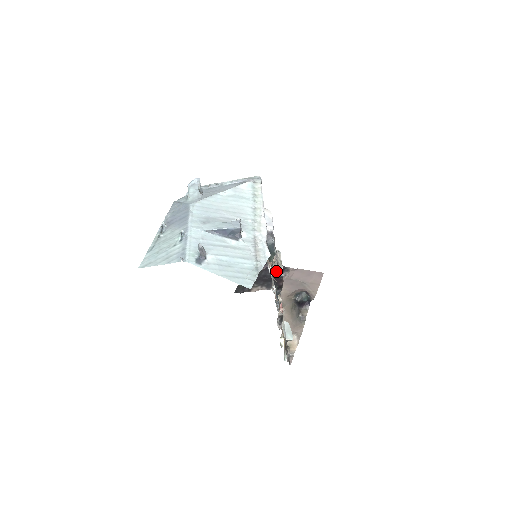
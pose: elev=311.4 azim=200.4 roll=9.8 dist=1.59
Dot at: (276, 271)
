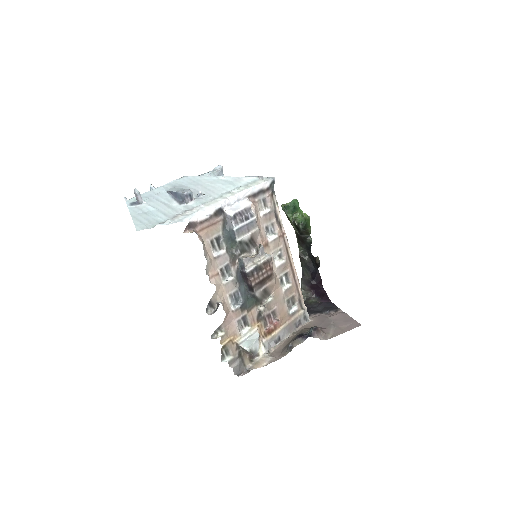
Dot at: (242, 265)
